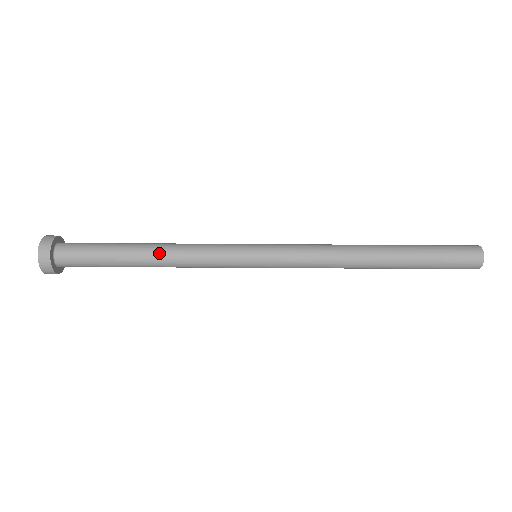
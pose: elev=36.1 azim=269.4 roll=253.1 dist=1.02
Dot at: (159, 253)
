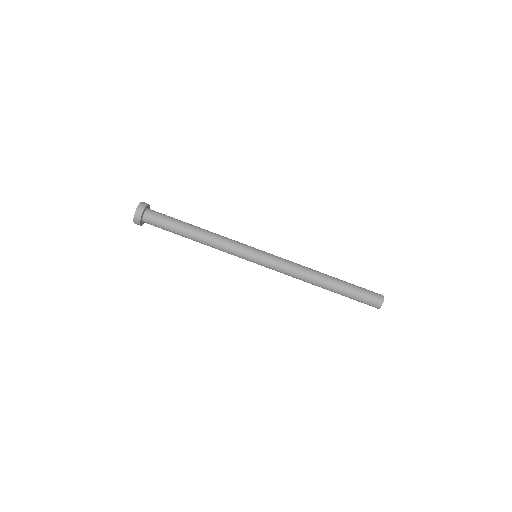
Dot at: occluded
